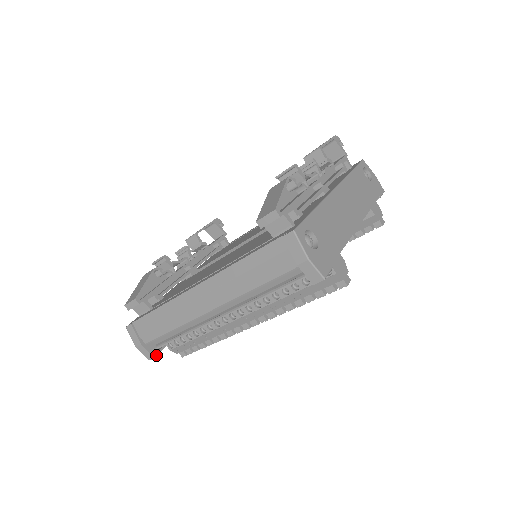
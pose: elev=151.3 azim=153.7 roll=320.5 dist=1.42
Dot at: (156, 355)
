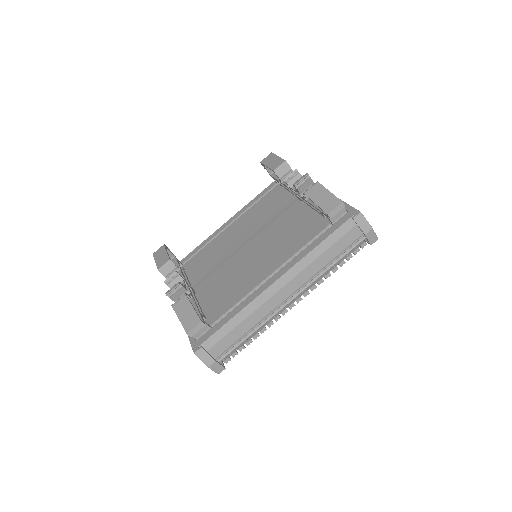
Dot at: (224, 366)
